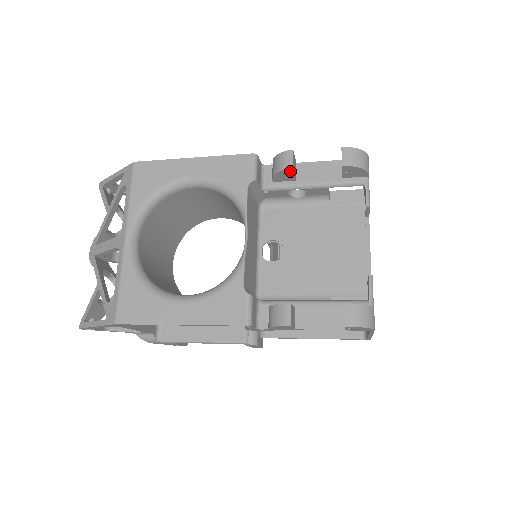
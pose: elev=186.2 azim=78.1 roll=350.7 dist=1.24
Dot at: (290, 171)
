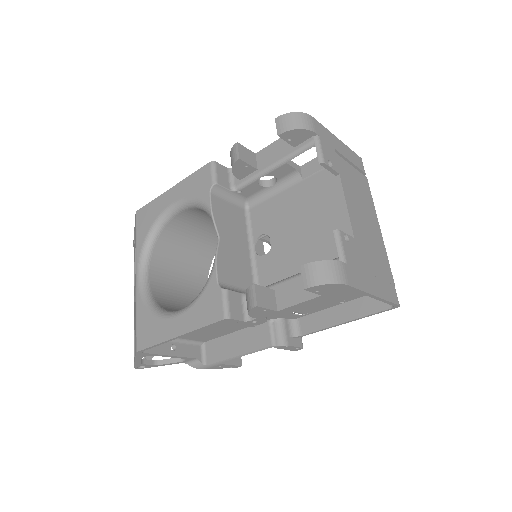
Dot at: (241, 162)
